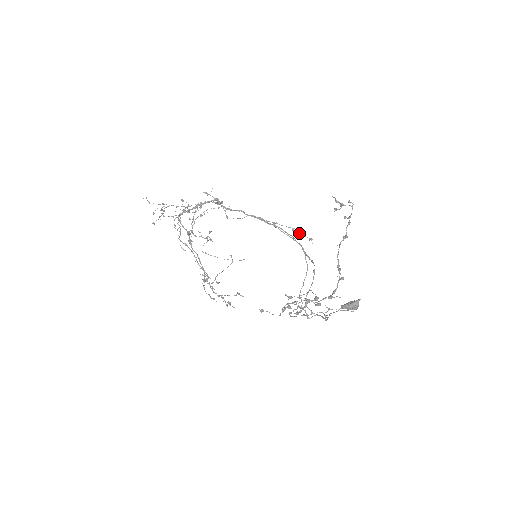
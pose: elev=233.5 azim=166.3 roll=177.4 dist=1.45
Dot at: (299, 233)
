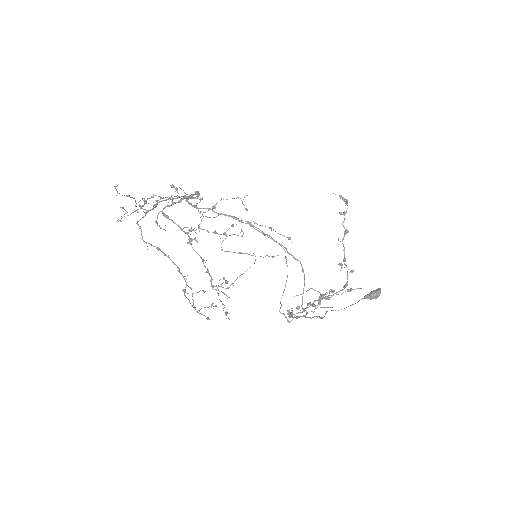
Dot at: occluded
